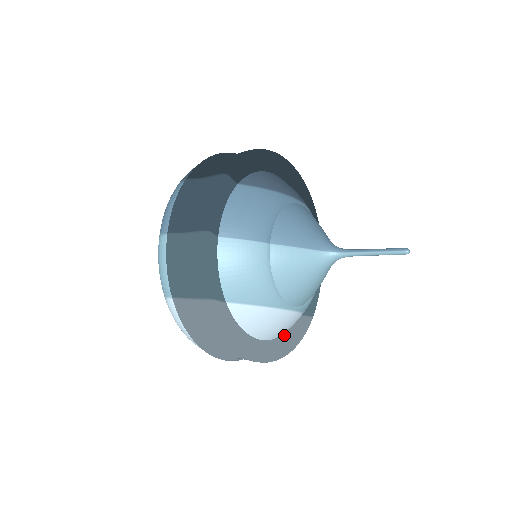
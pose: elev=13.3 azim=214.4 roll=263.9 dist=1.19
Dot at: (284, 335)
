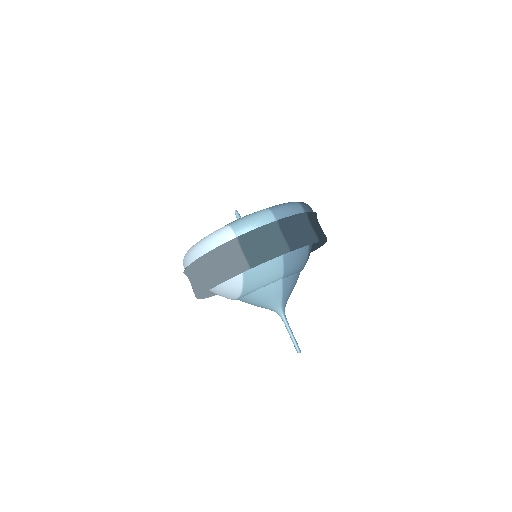
Dot at: (209, 291)
